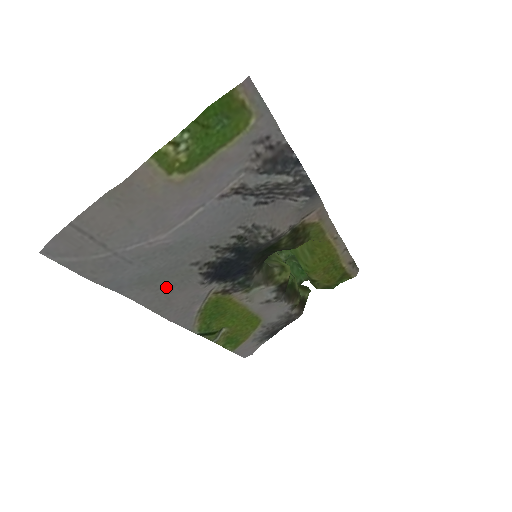
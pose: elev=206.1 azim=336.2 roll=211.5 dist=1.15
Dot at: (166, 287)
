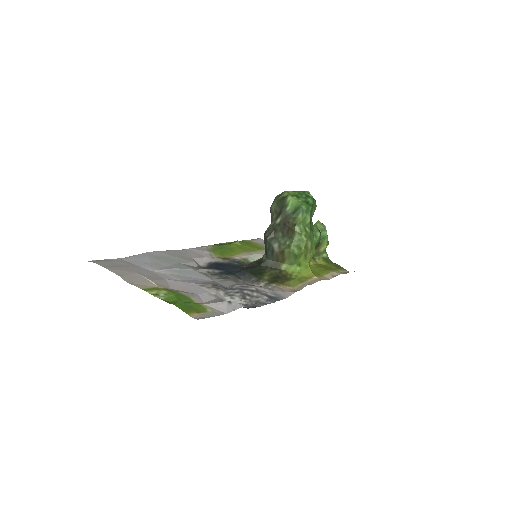
Dot at: (177, 257)
